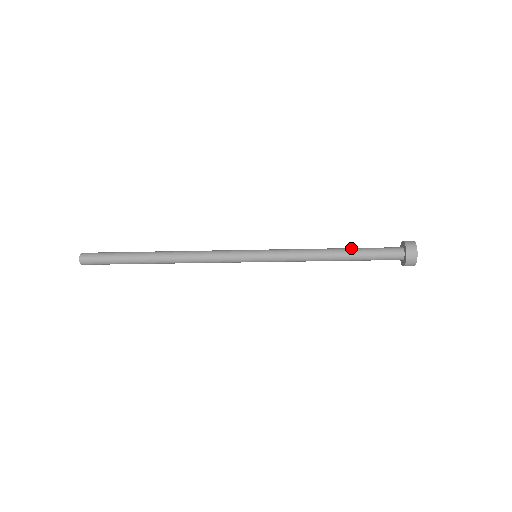
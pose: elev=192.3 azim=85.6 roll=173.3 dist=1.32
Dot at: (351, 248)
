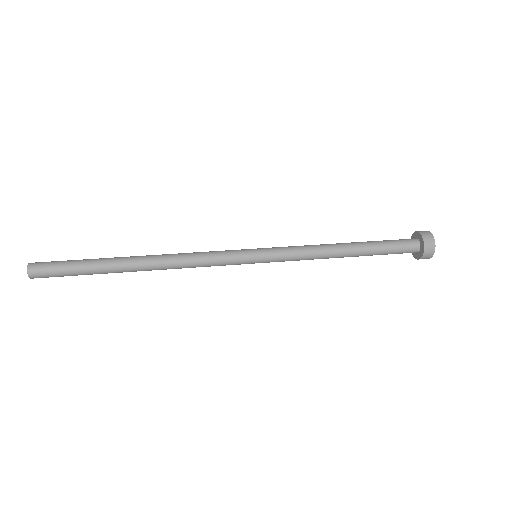
Dot at: (365, 250)
